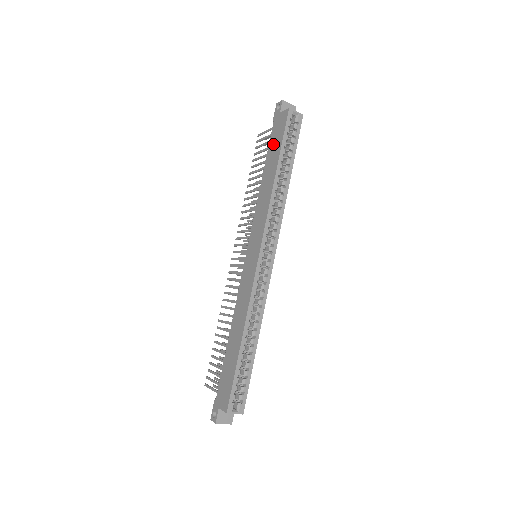
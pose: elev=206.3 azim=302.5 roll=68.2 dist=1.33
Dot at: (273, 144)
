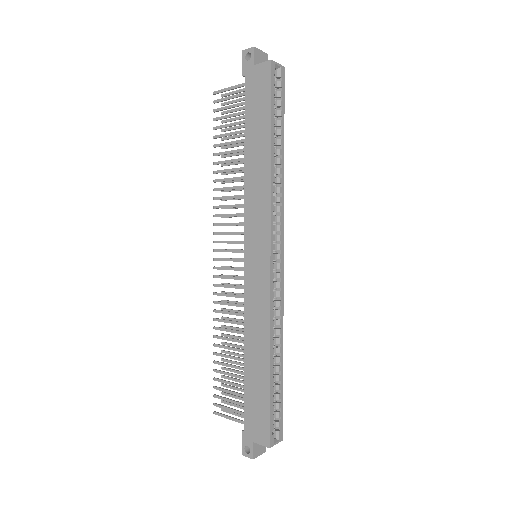
Dot at: (253, 110)
